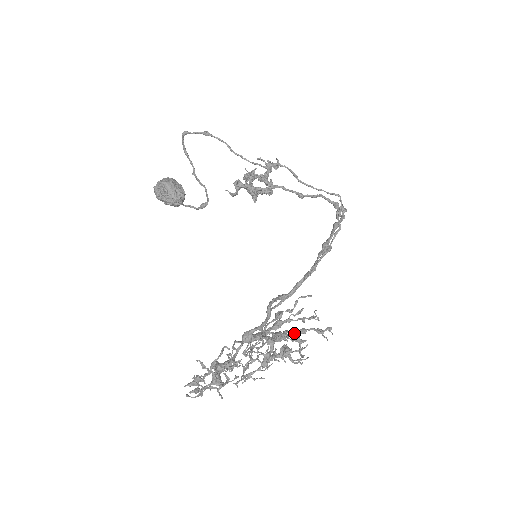
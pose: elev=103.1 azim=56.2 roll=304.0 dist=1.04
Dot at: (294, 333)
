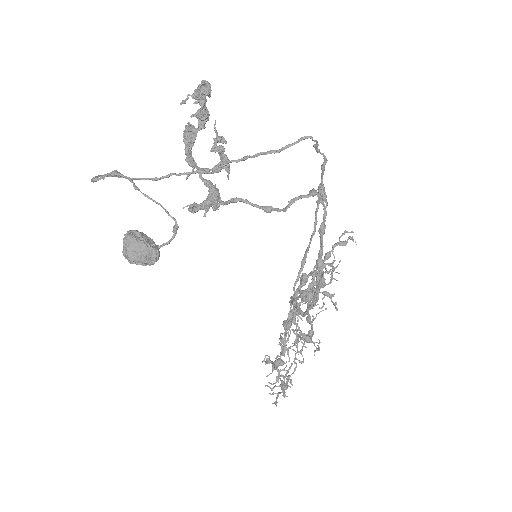
Dot at: occluded
